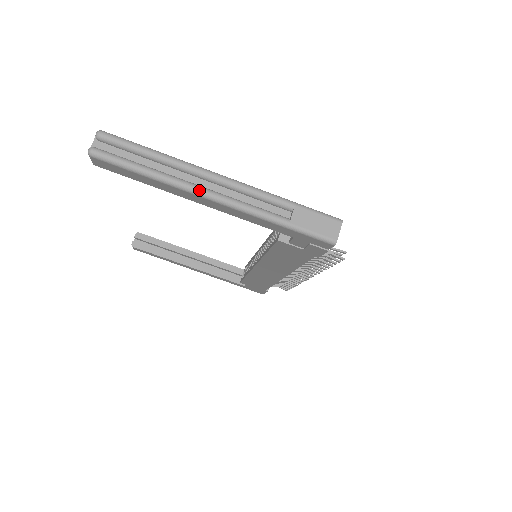
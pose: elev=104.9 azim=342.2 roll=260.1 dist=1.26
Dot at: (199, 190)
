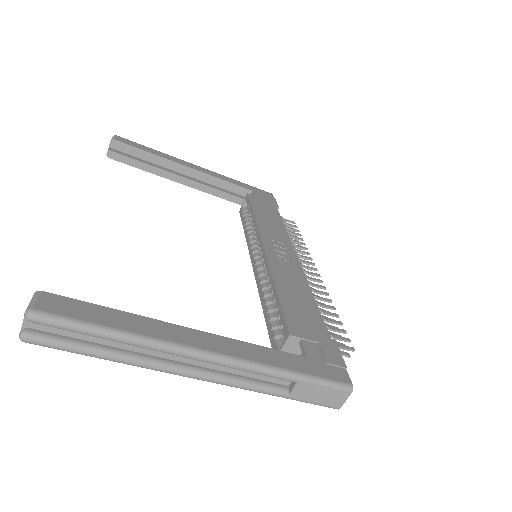
Dot at: (177, 373)
